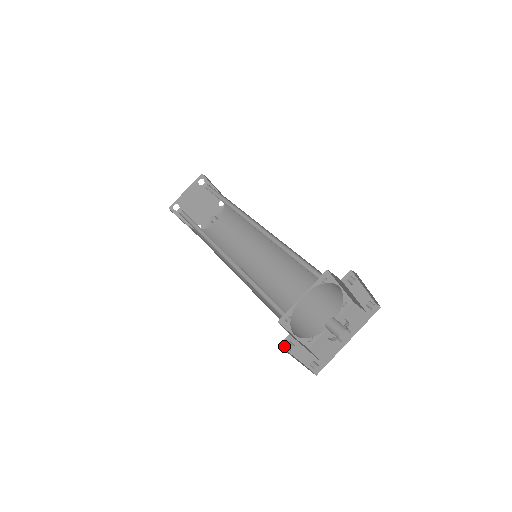
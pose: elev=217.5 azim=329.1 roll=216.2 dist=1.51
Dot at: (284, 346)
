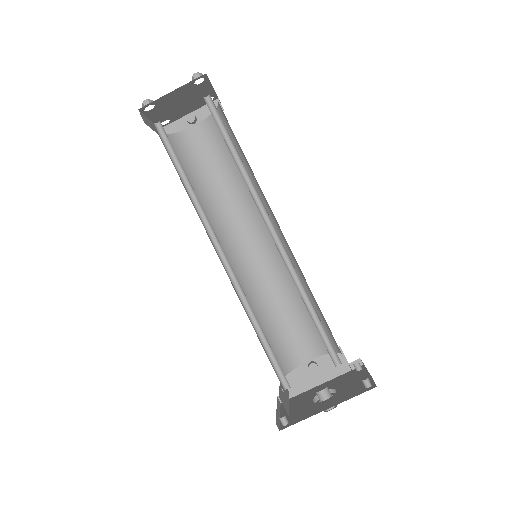
Dot at: occluded
